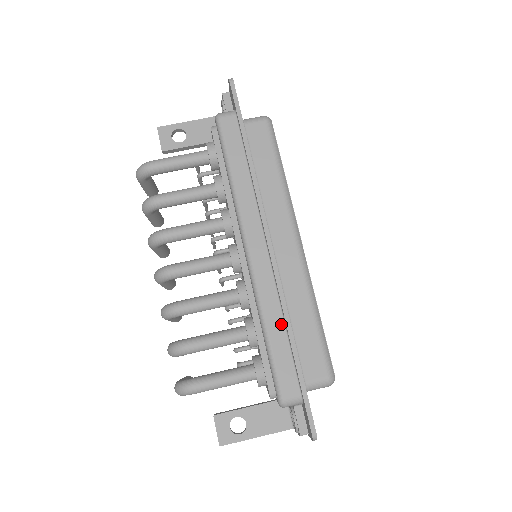
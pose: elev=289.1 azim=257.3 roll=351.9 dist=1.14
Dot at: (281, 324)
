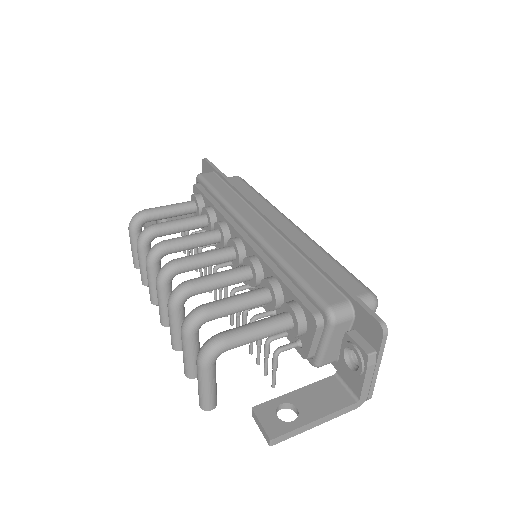
Dot at: (301, 259)
